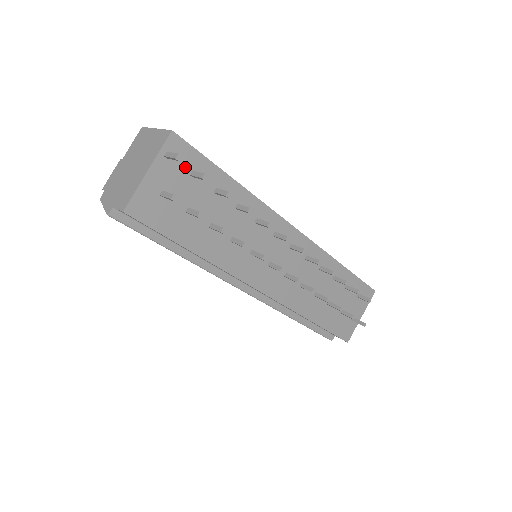
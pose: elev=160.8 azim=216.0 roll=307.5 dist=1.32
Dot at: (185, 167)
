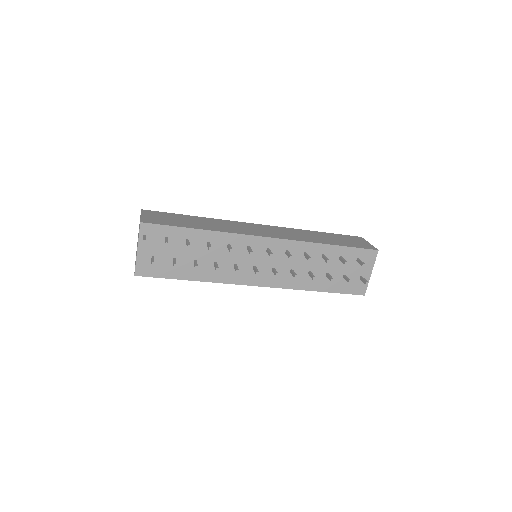
Dot at: (159, 237)
